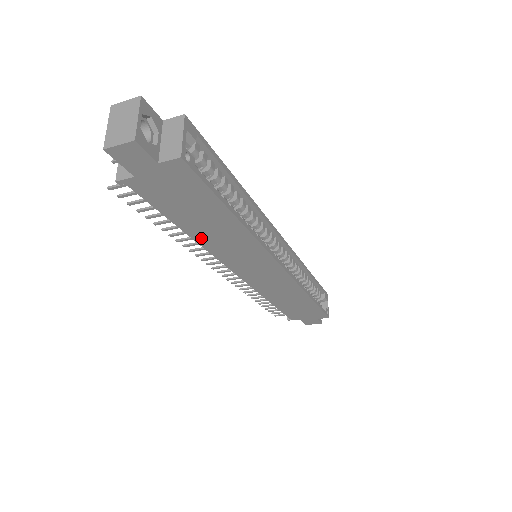
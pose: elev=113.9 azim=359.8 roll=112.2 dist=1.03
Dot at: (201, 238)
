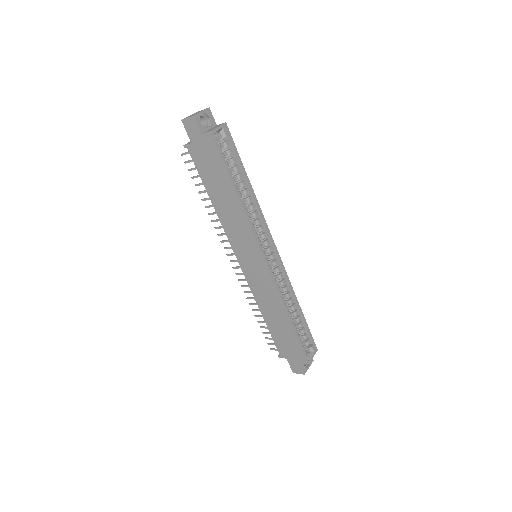
Dot at: (219, 210)
